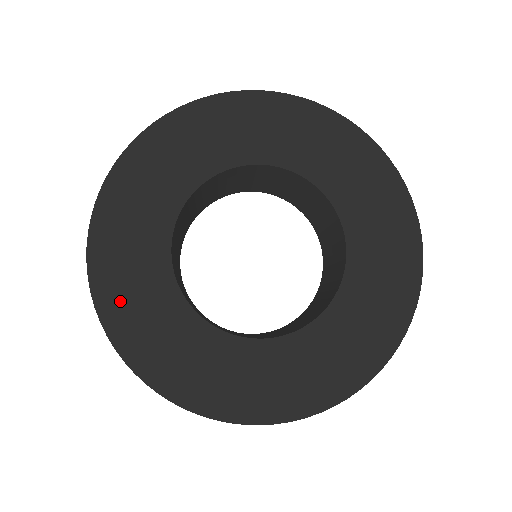
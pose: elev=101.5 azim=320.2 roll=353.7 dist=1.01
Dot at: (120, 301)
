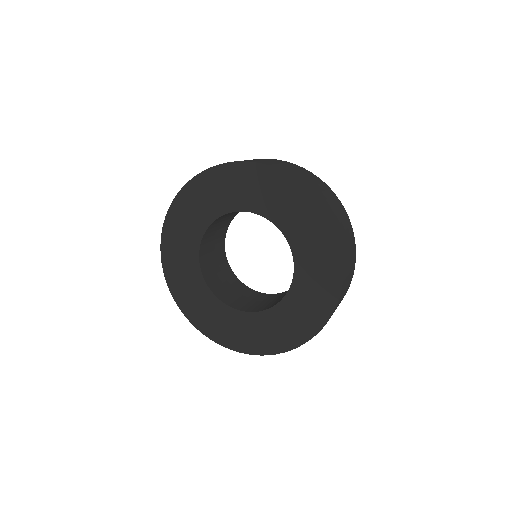
Dot at: (195, 312)
